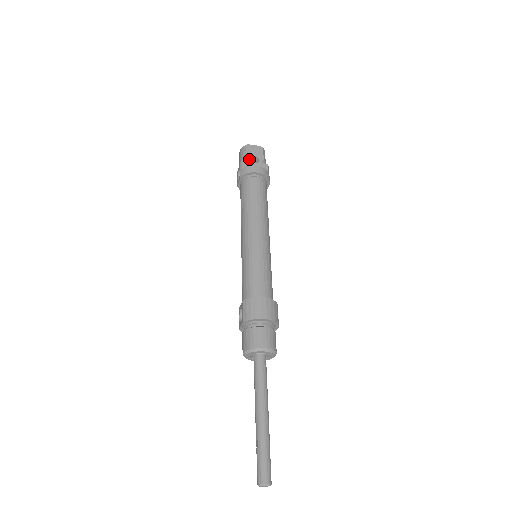
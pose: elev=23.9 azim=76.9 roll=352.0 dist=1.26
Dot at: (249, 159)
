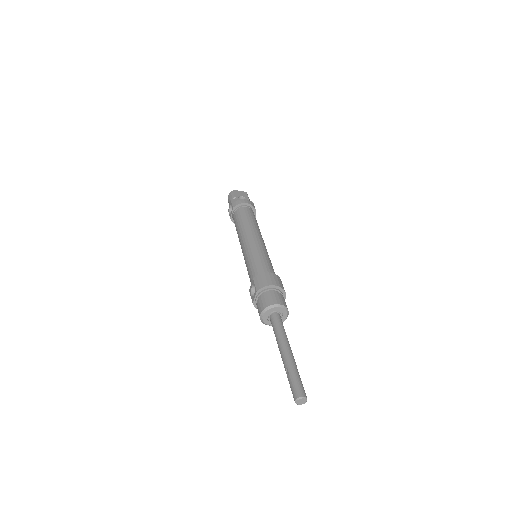
Dot at: (238, 198)
